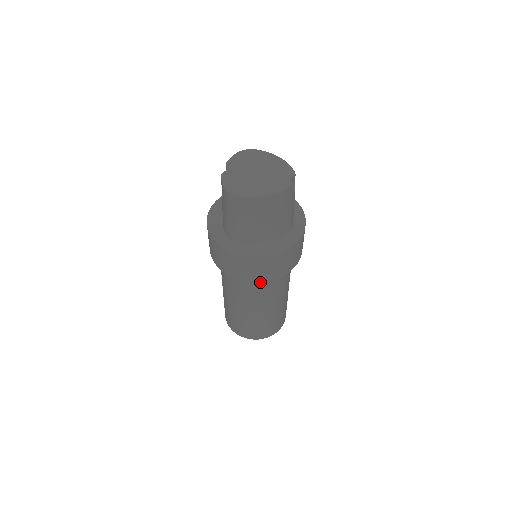
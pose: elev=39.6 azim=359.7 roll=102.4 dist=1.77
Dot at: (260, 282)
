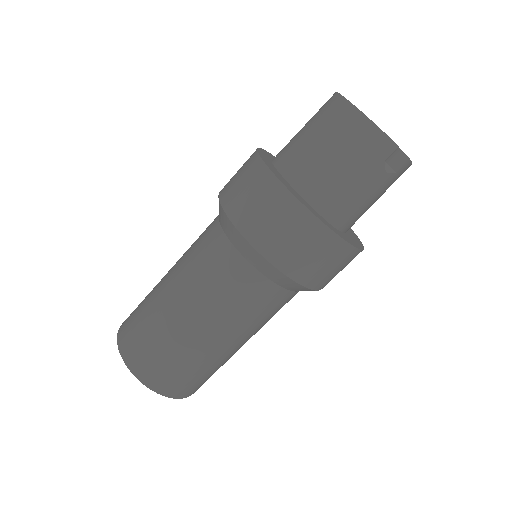
Dot at: (229, 217)
